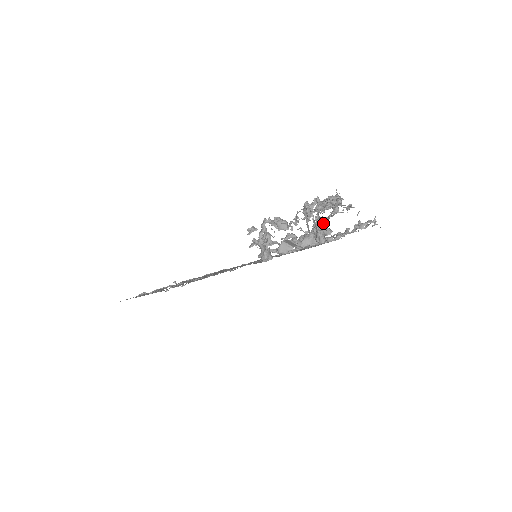
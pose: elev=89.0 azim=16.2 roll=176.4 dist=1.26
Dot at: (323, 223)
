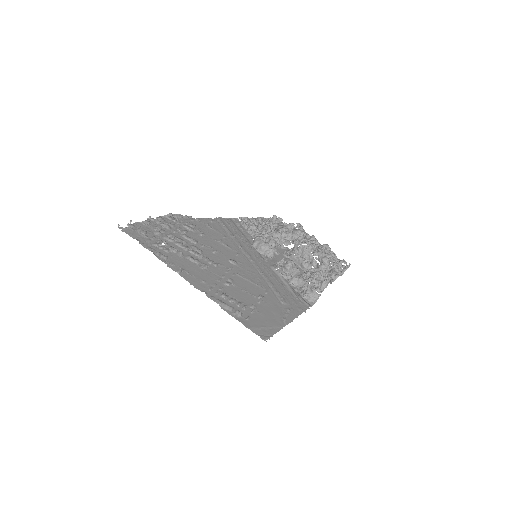
Dot at: (290, 238)
